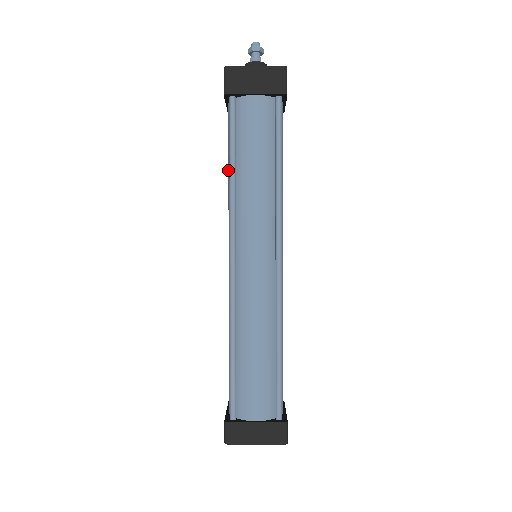
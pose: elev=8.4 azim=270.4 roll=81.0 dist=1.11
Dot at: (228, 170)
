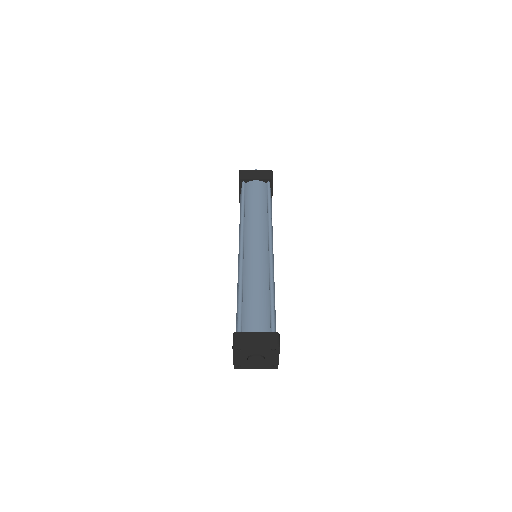
Dot at: occluded
